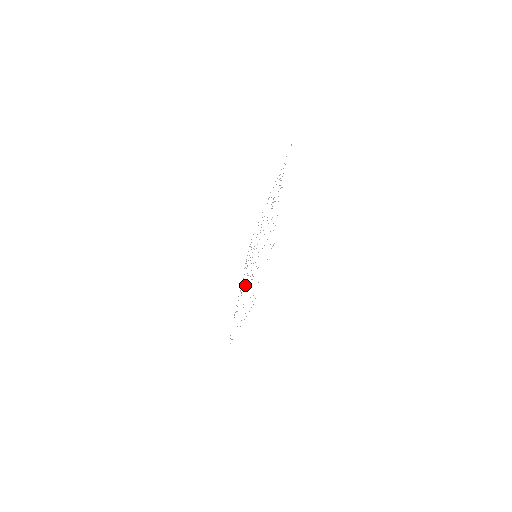
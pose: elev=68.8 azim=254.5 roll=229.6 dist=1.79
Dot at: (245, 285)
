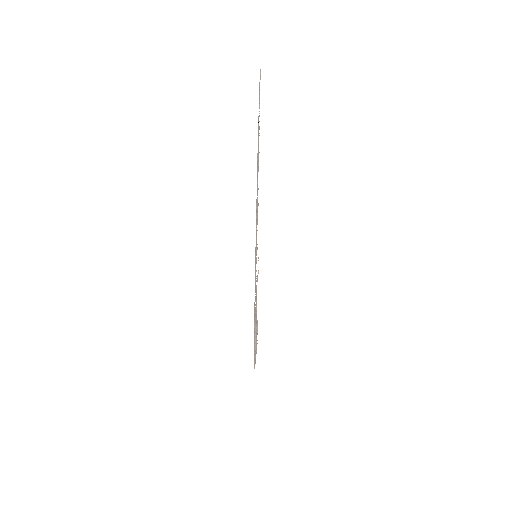
Dot at: occluded
